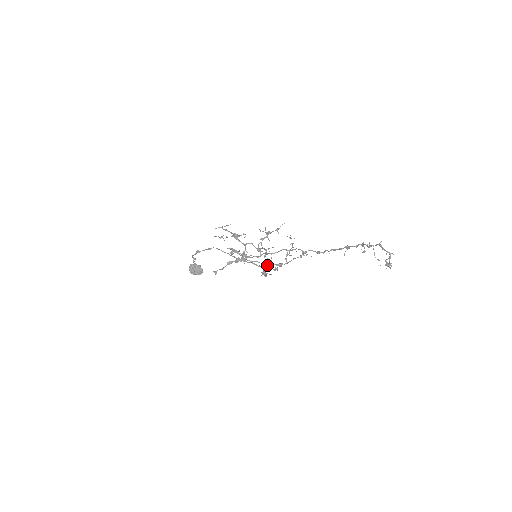
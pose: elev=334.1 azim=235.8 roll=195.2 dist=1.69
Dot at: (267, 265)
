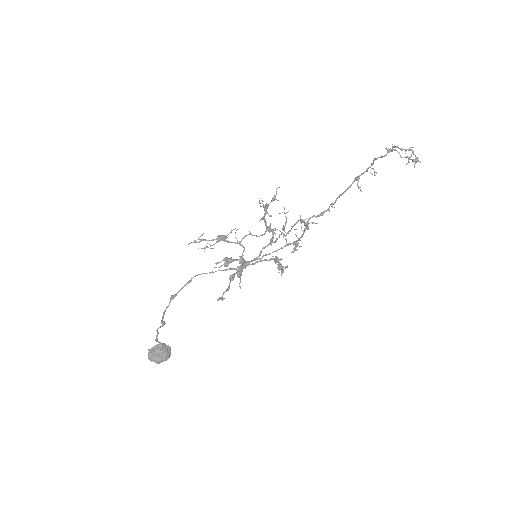
Dot at: (276, 259)
